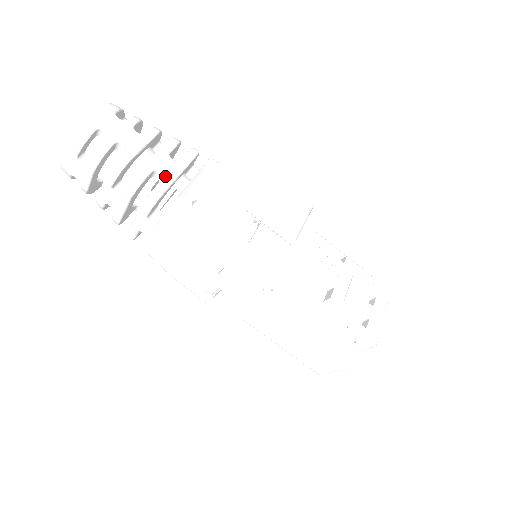
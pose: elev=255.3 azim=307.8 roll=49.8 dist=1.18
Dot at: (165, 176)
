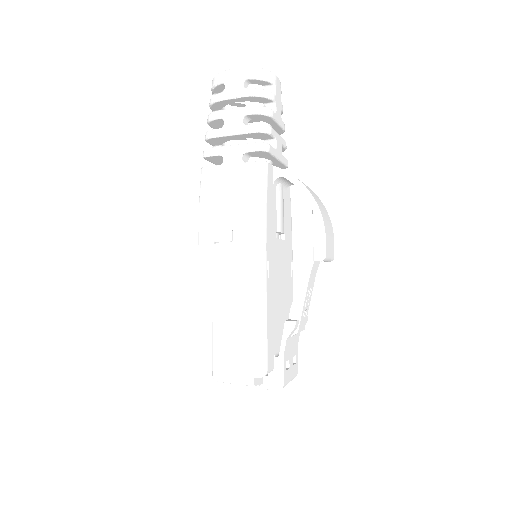
Dot at: (276, 149)
